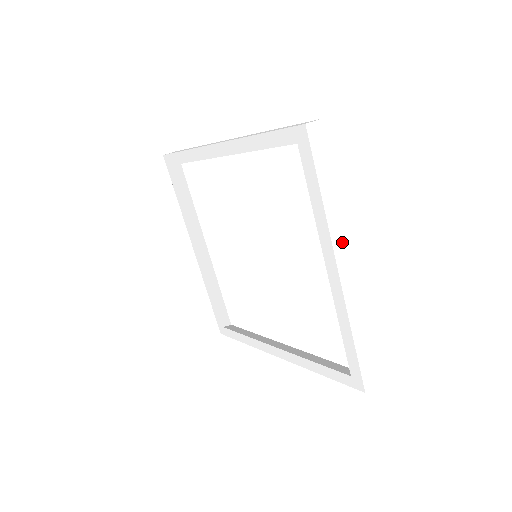
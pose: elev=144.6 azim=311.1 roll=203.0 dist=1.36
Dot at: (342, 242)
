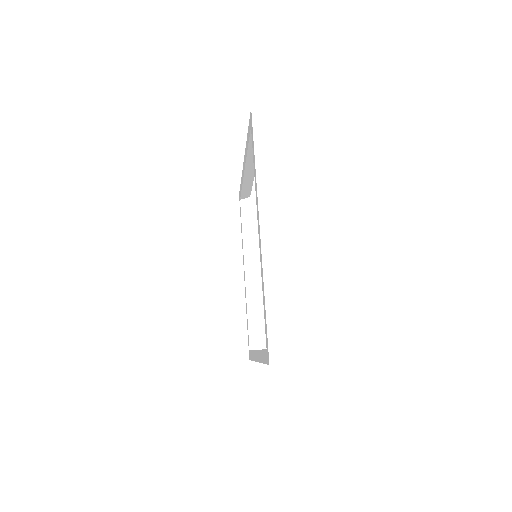
Dot at: (271, 205)
